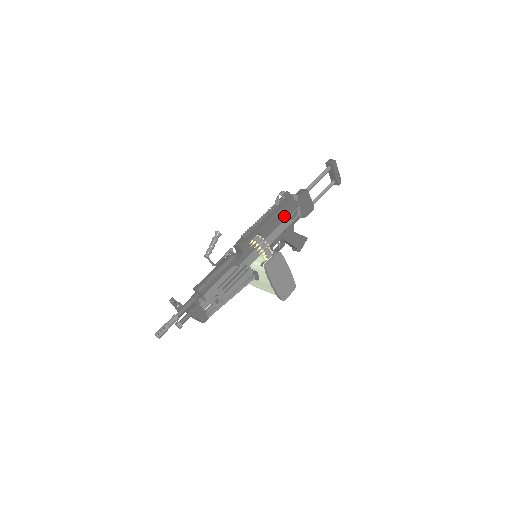
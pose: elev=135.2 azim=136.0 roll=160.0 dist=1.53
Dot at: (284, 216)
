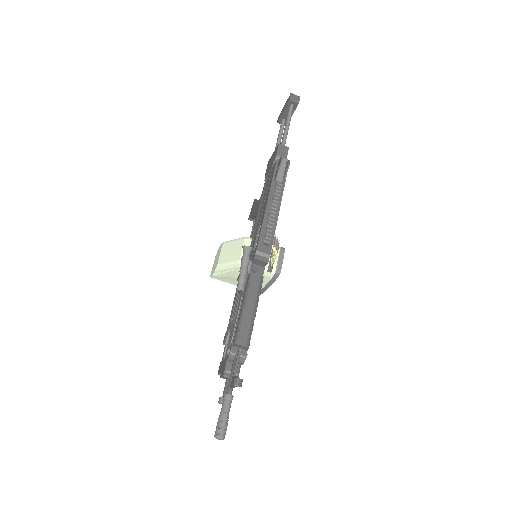
Dot at: occluded
